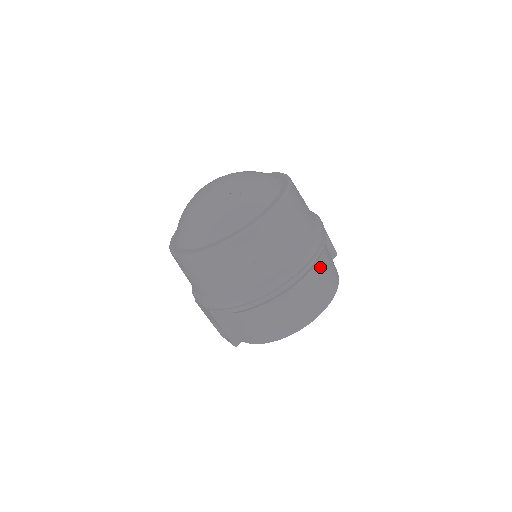
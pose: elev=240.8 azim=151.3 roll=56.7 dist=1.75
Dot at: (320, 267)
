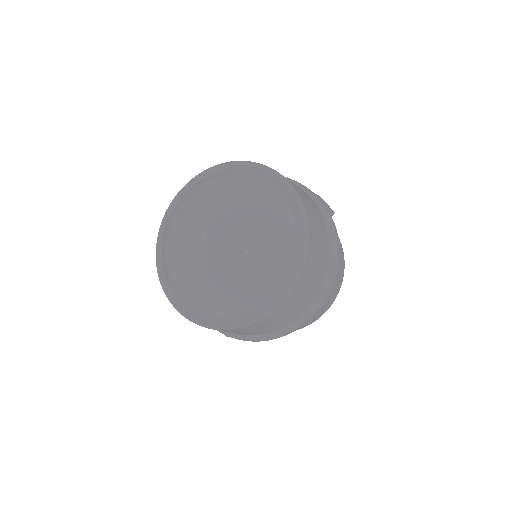
Dot at: occluded
